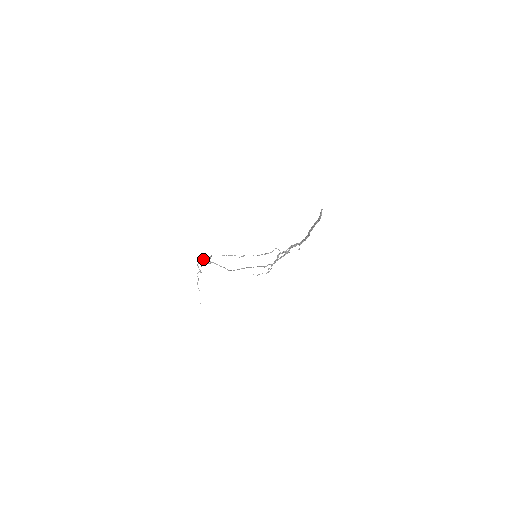
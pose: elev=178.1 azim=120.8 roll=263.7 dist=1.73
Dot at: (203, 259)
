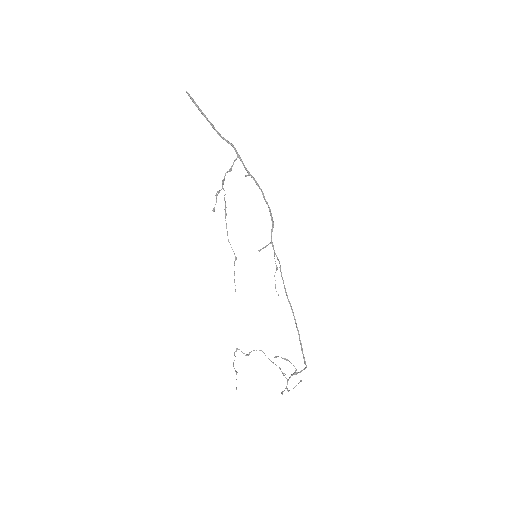
Dot at: (295, 386)
